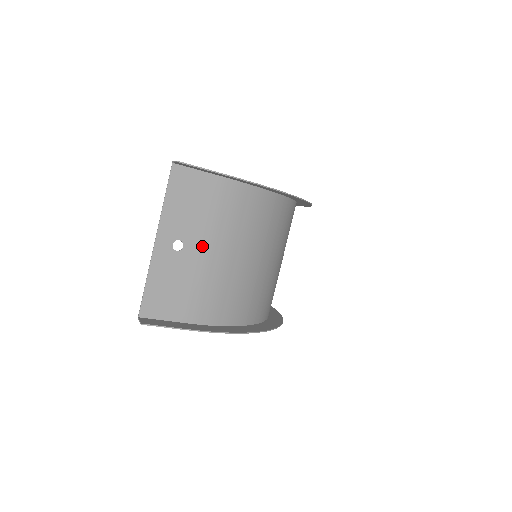
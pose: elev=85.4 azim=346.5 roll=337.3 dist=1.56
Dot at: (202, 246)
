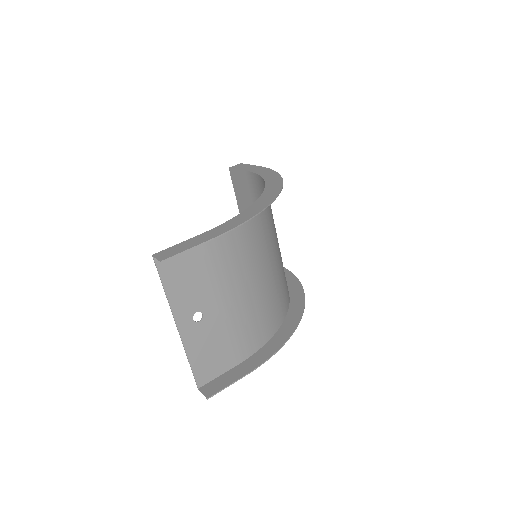
Dot at: (218, 302)
